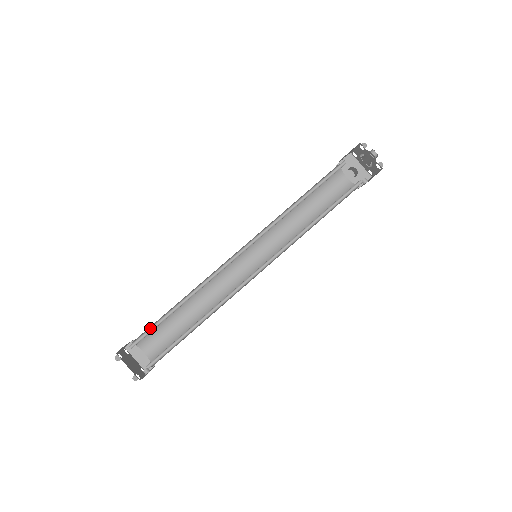
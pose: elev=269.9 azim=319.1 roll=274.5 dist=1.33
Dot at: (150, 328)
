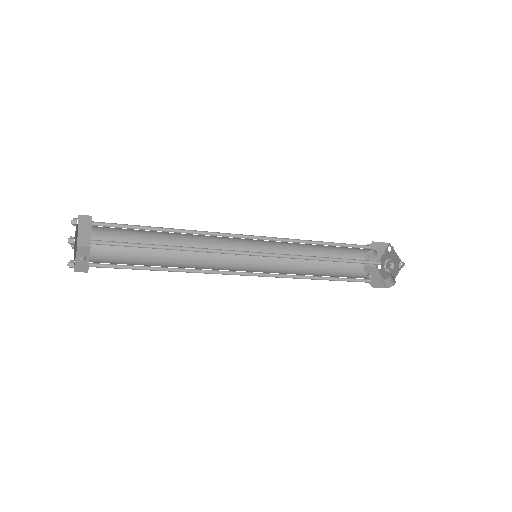
Dot at: (123, 242)
